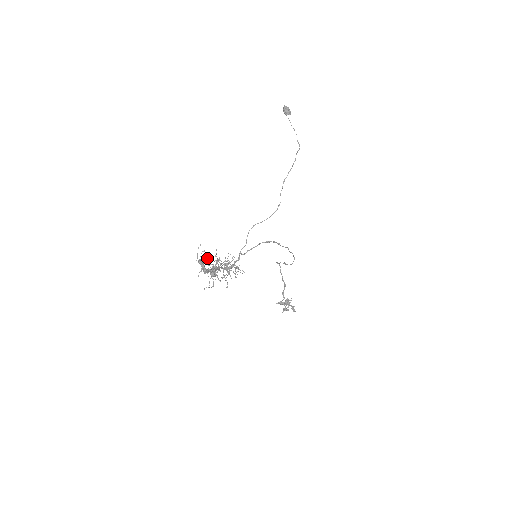
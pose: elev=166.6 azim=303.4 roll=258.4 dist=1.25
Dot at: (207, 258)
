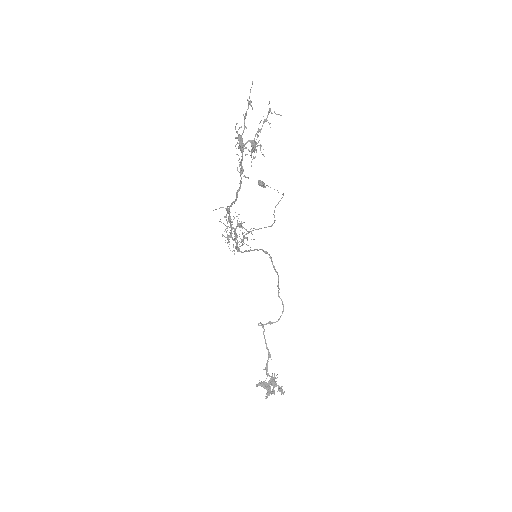
Dot at: occluded
